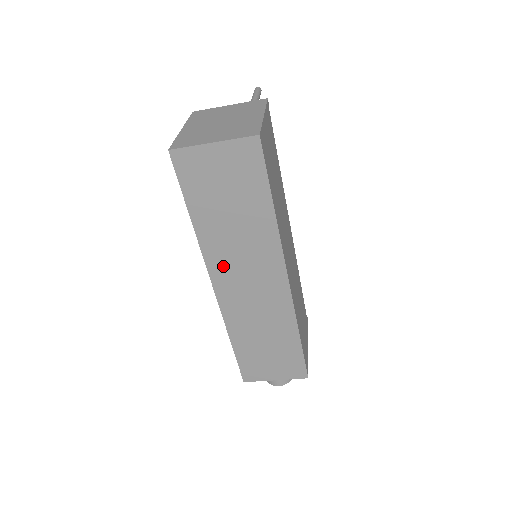
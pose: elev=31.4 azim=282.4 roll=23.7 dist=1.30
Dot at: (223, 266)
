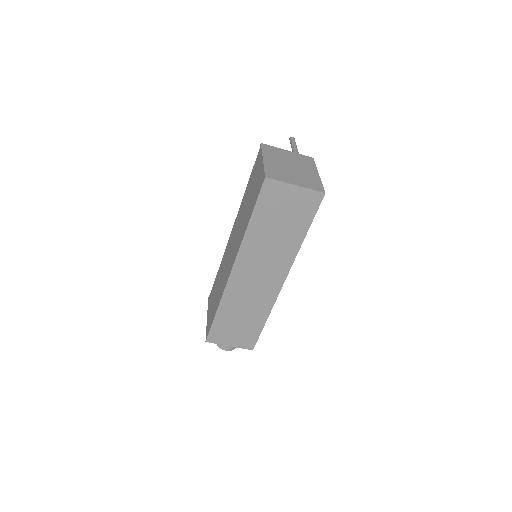
Dot at: (248, 260)
